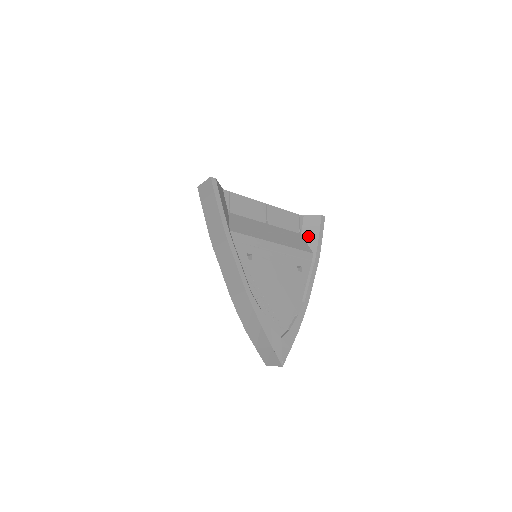
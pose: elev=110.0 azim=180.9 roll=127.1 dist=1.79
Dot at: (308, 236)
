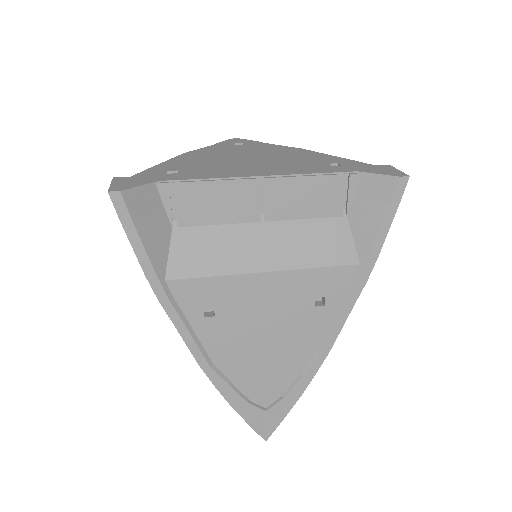
Dot at: (359, 224)
